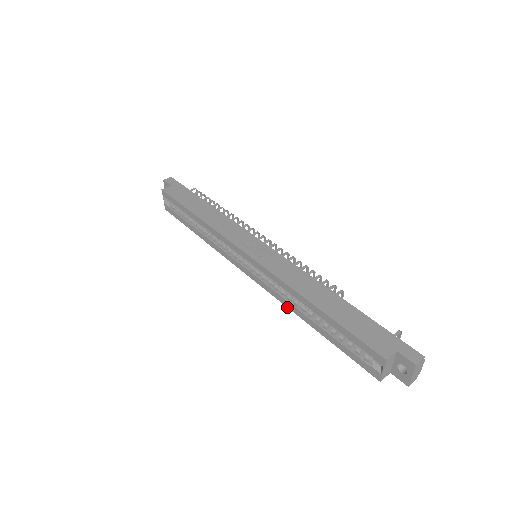
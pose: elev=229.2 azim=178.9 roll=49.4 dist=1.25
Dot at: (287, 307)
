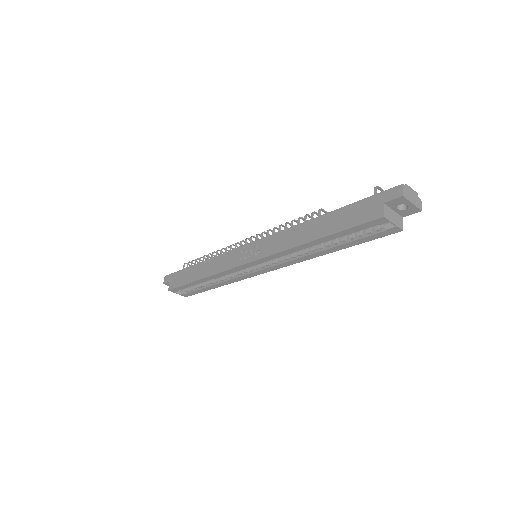
Dot at: occluded
